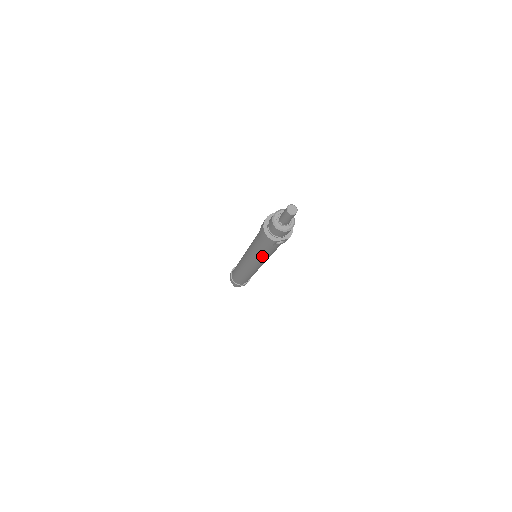
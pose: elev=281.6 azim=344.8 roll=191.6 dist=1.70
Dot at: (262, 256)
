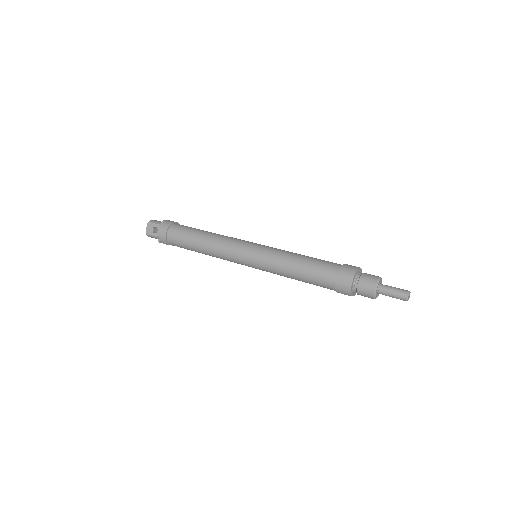
Dot at: (291, 277)
